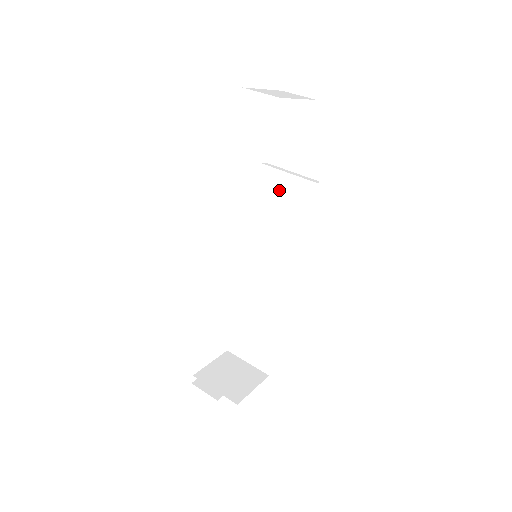
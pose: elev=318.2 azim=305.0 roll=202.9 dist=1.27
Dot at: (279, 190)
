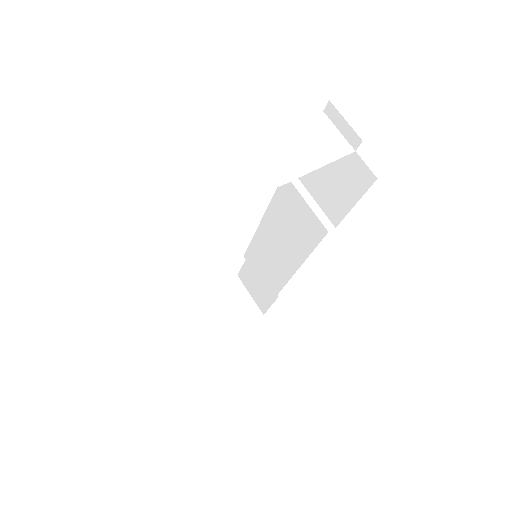
Dot at: (294, 208)
